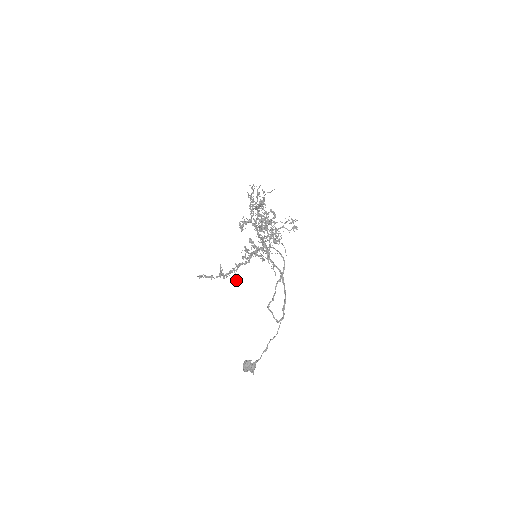
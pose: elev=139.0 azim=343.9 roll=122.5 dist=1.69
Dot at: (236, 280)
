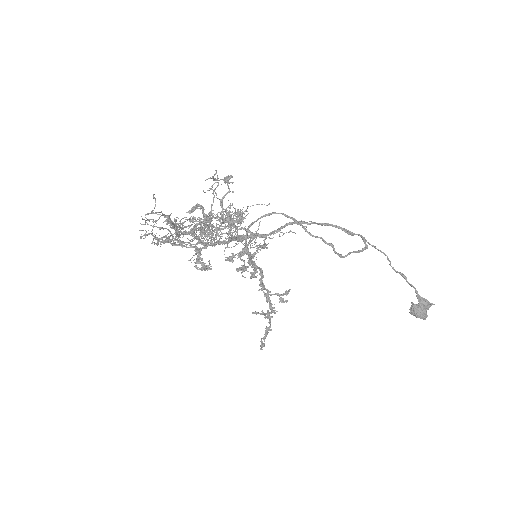
Dot at: occluded
